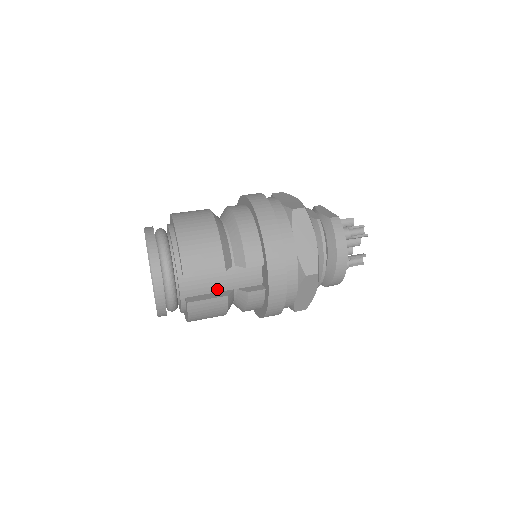
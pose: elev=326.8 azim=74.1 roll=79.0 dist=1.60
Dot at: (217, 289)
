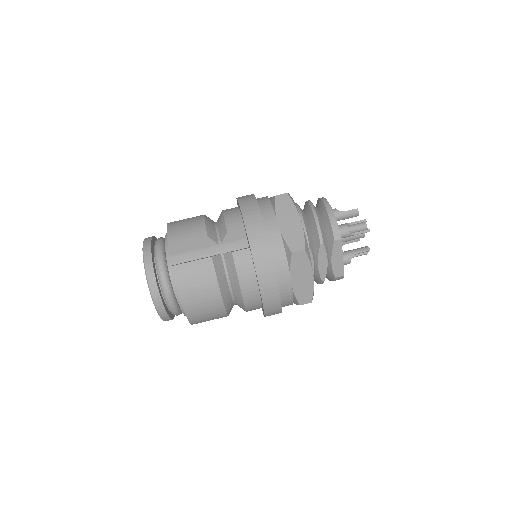
Dot at: occluded
